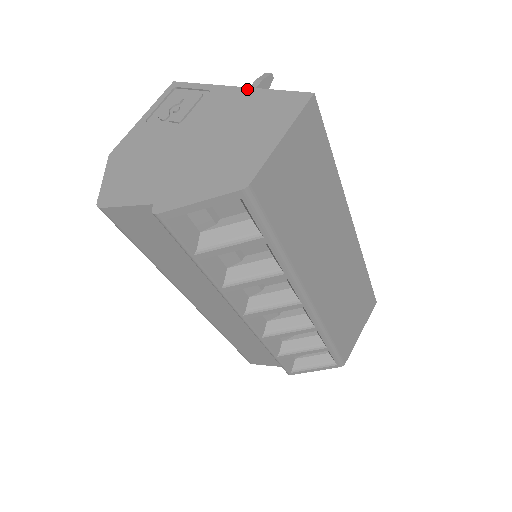
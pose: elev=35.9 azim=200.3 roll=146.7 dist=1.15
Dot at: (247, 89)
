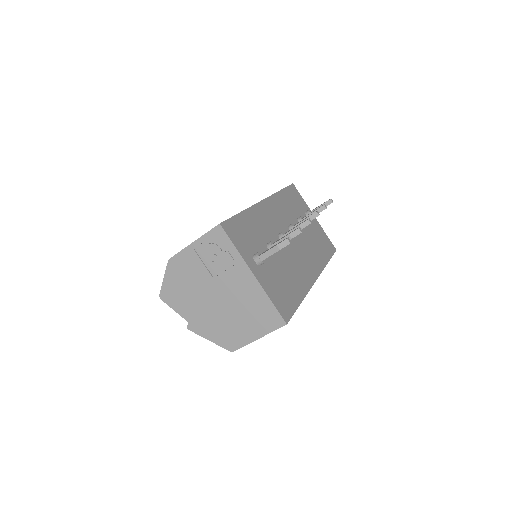
Dot at: (258, 285)
